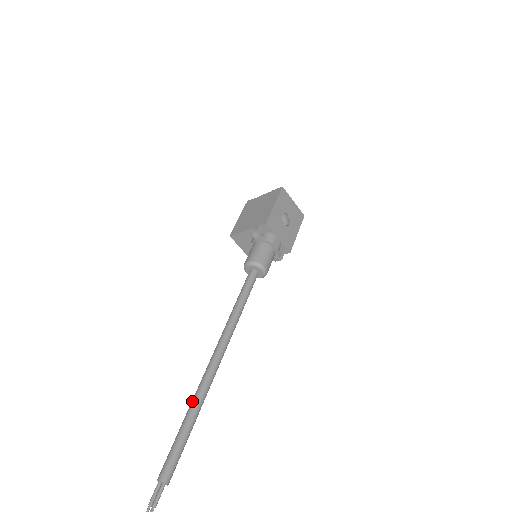
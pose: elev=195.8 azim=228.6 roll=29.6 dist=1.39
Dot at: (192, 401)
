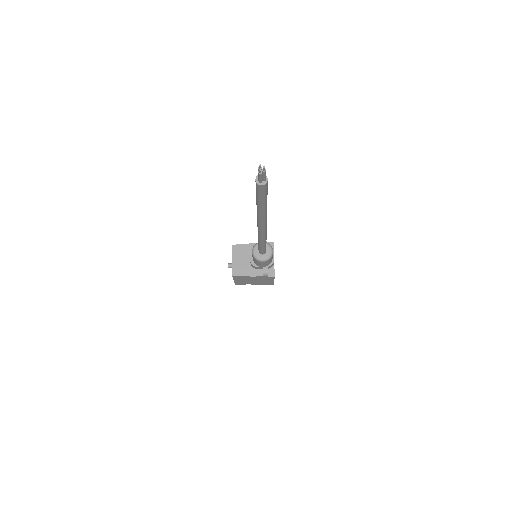
Dot at: occluded
